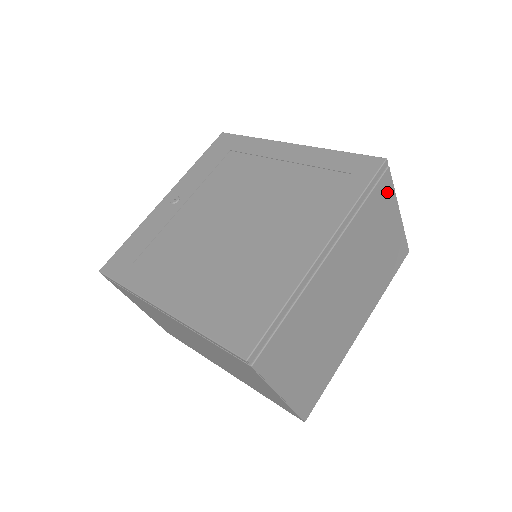
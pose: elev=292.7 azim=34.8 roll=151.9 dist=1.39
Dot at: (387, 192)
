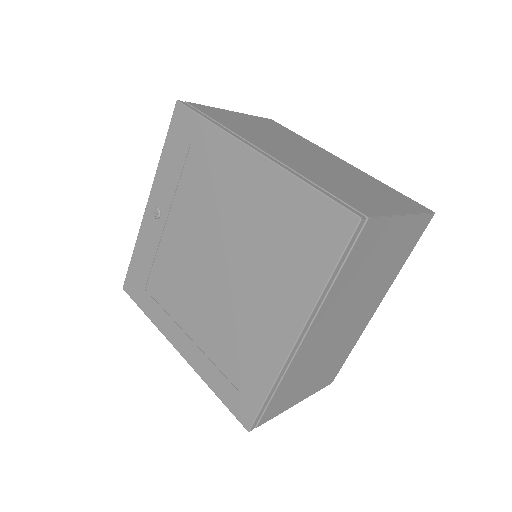
Dot at: (375, 231)
